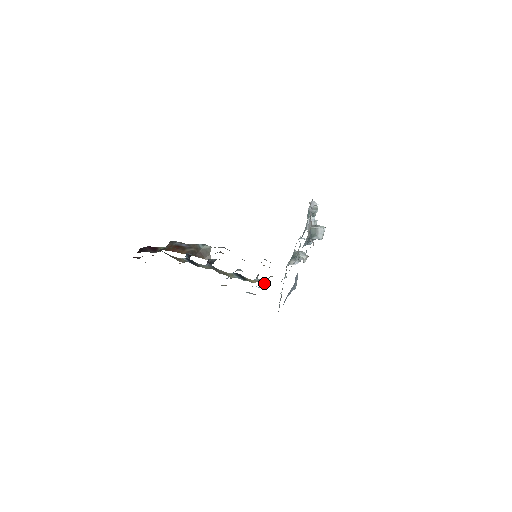
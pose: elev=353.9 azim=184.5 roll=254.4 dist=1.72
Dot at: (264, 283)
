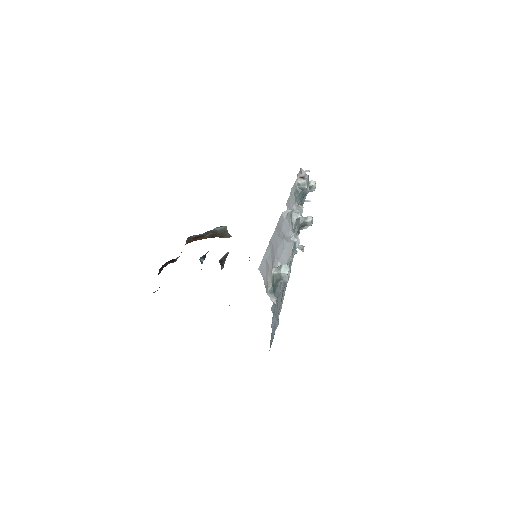
Dot at: occluded
